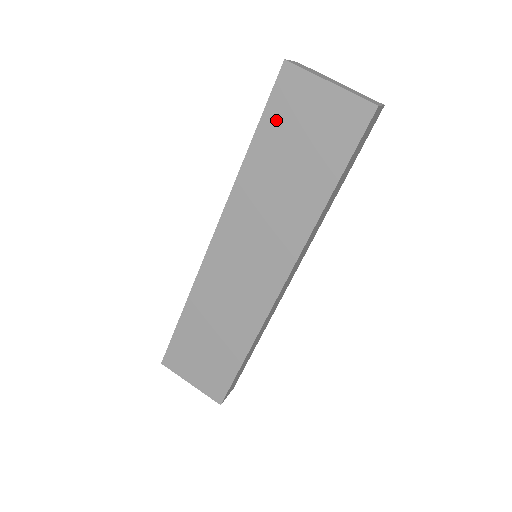
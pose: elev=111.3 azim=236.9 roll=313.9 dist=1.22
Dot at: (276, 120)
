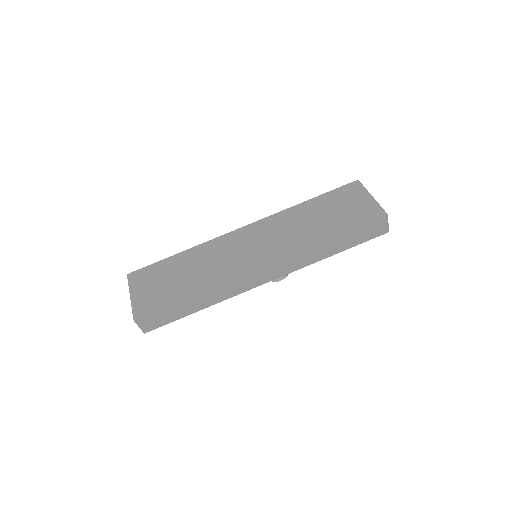
Dot at: (333, 197)
